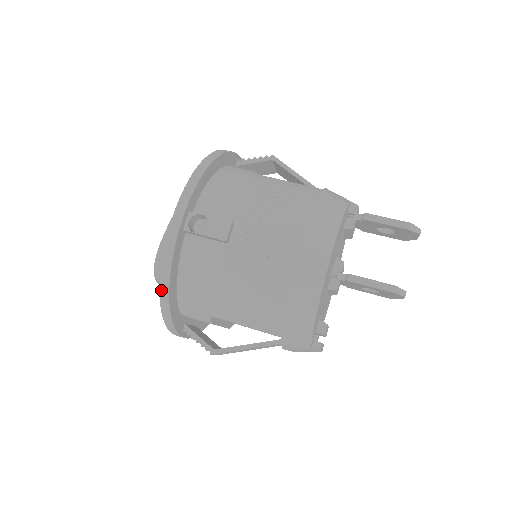
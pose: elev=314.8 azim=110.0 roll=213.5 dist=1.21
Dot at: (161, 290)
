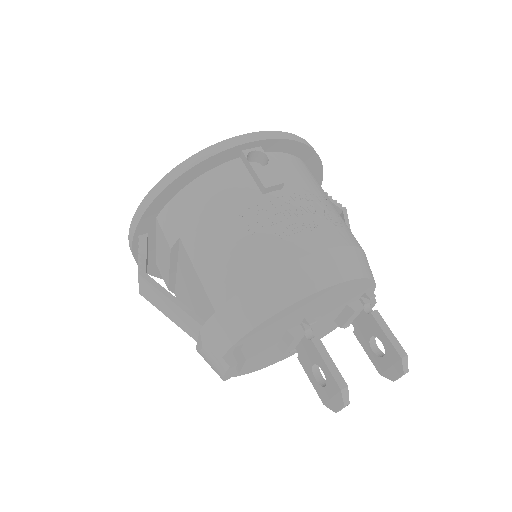
Dot at: (173, 171)
